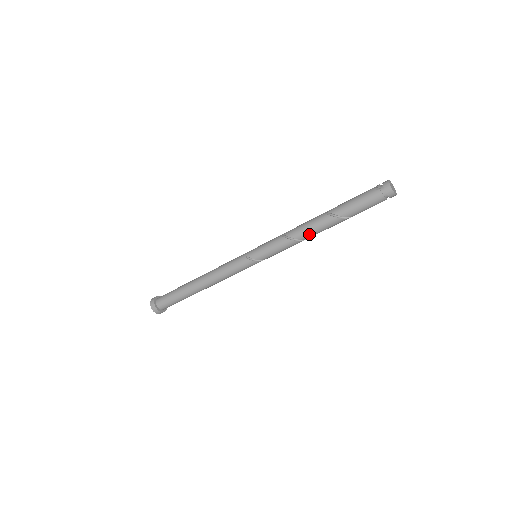
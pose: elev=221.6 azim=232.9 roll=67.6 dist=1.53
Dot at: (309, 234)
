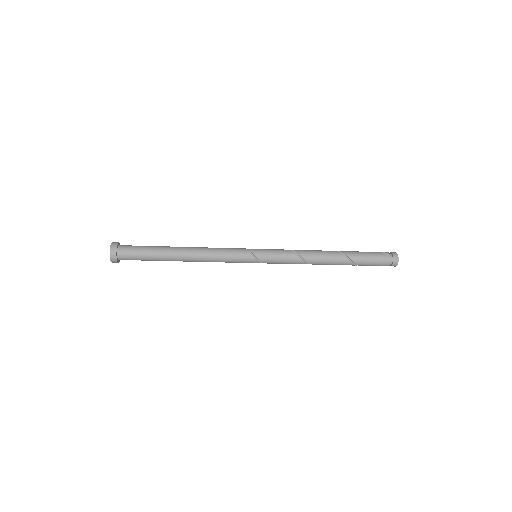
Dot at: (318, 261)
